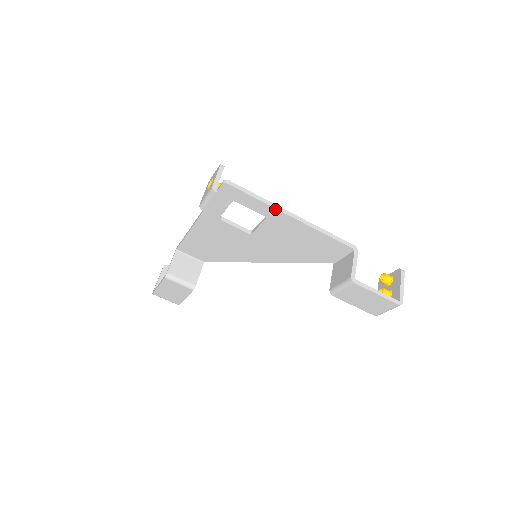
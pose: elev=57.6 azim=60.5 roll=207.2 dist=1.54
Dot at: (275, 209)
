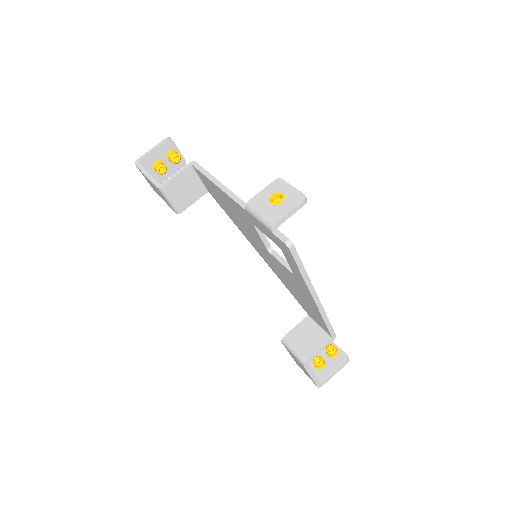
Dot at: (307, 286)
